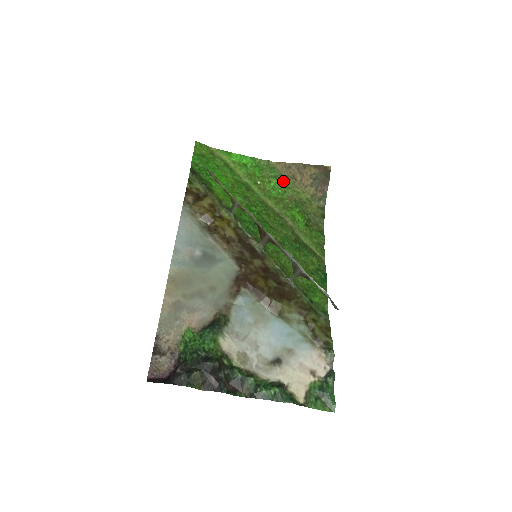
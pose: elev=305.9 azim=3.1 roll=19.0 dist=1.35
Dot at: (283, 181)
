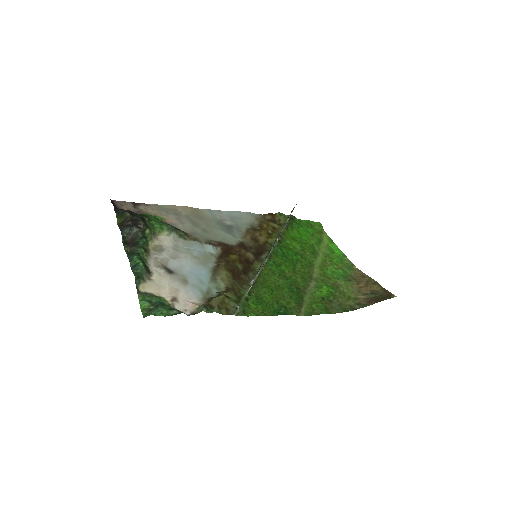
Dot at: (347, 277)
